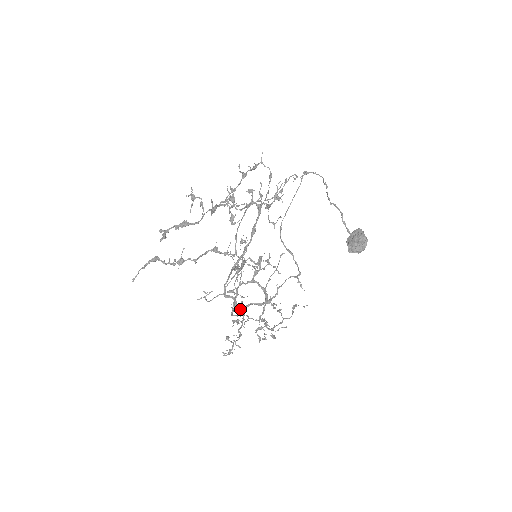
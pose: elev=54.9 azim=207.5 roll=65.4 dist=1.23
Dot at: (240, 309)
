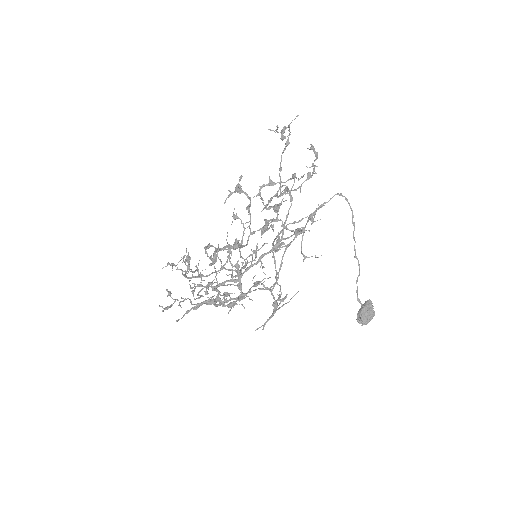
Dot at: (186, 261)
